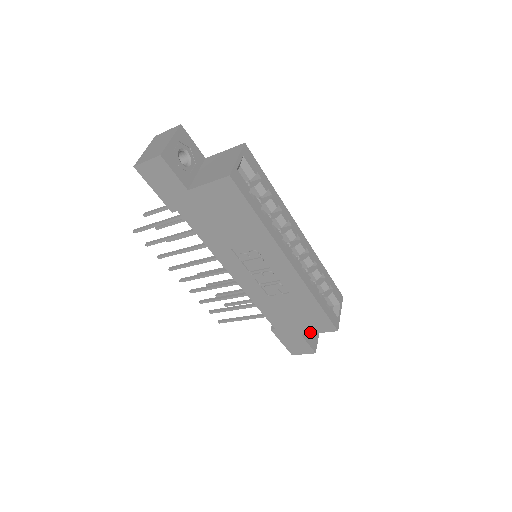
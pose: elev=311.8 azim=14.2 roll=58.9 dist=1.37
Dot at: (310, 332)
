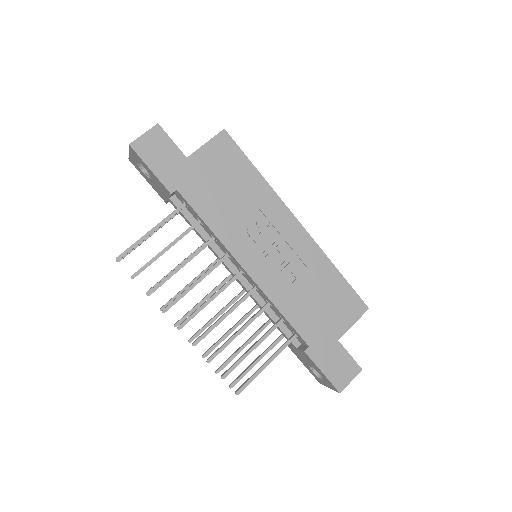
Dot at: (345, 329)
